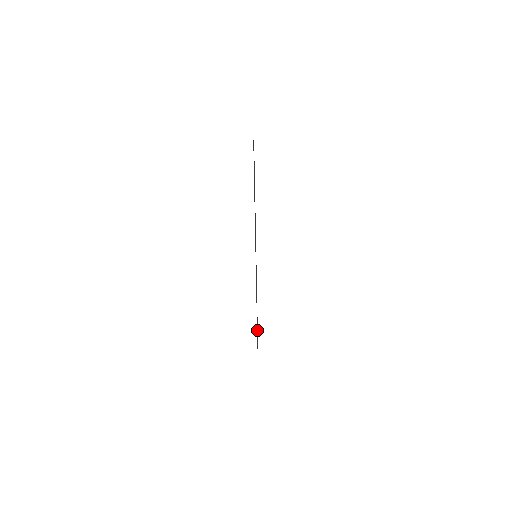
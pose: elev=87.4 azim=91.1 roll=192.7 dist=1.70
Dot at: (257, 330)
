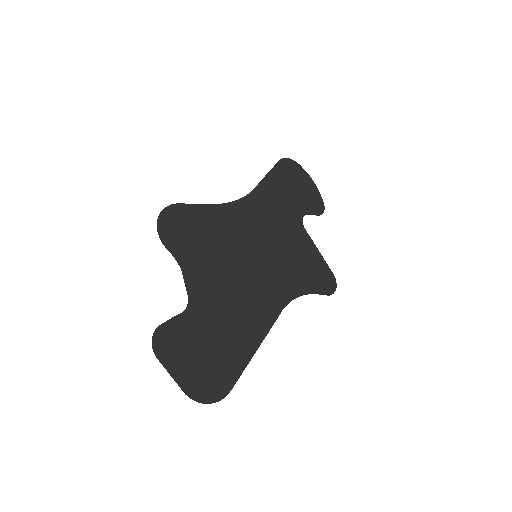
Dot at: (333, 293)
